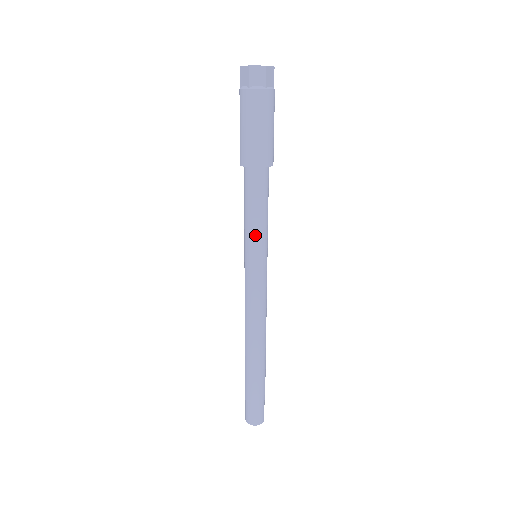
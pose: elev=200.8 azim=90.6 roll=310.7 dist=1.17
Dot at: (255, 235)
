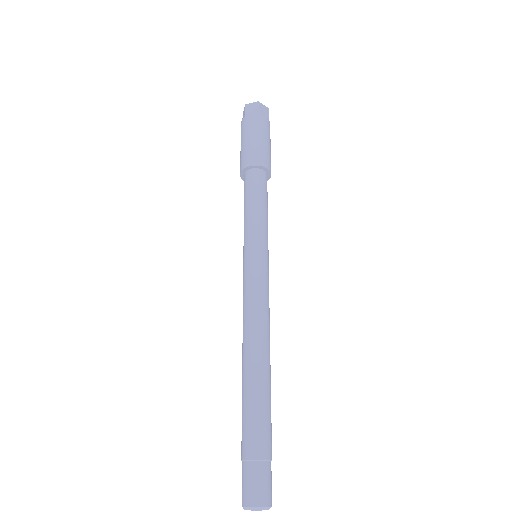
Dot at: (251, 226)
